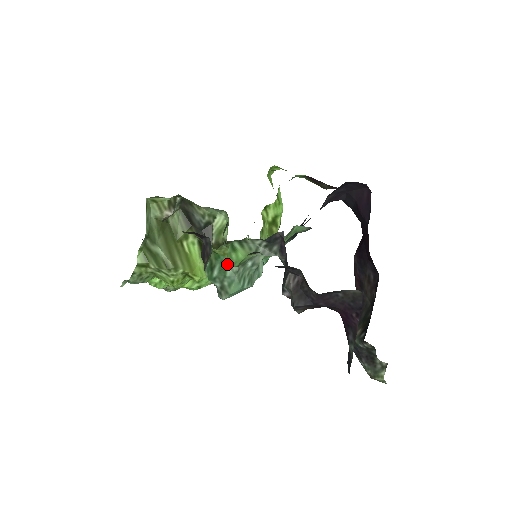
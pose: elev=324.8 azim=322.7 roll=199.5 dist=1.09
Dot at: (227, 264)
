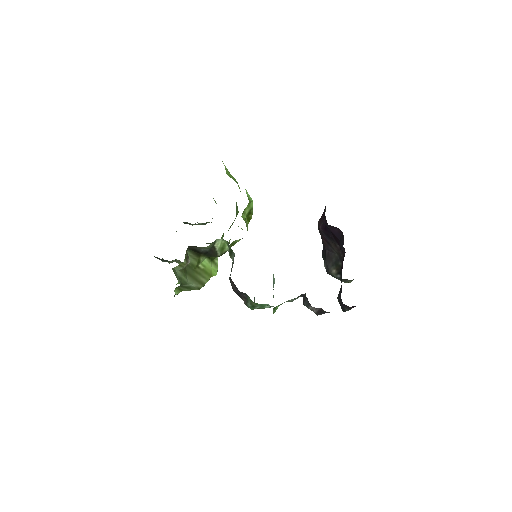
Dot at: occluded
